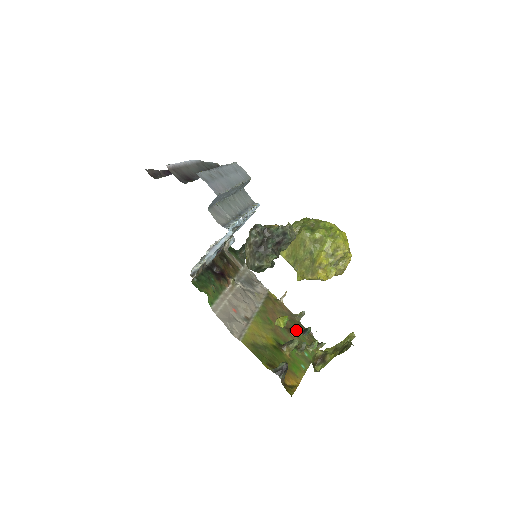
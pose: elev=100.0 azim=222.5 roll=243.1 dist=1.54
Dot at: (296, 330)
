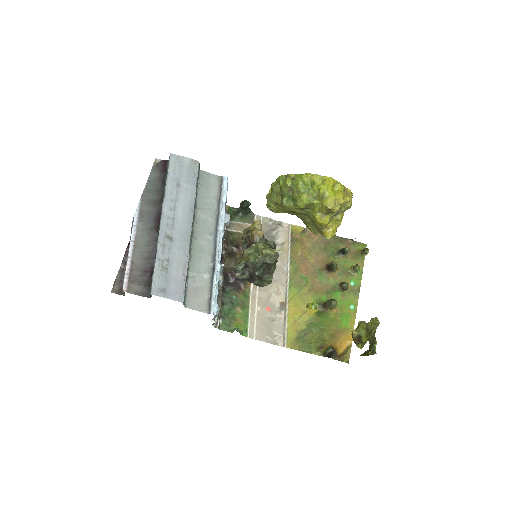
Dot at: (333, 269)
